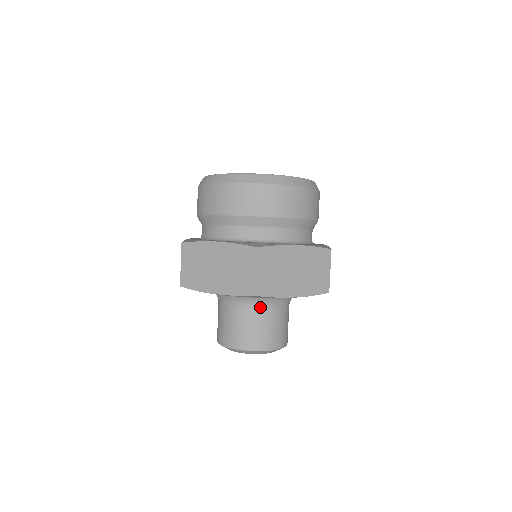
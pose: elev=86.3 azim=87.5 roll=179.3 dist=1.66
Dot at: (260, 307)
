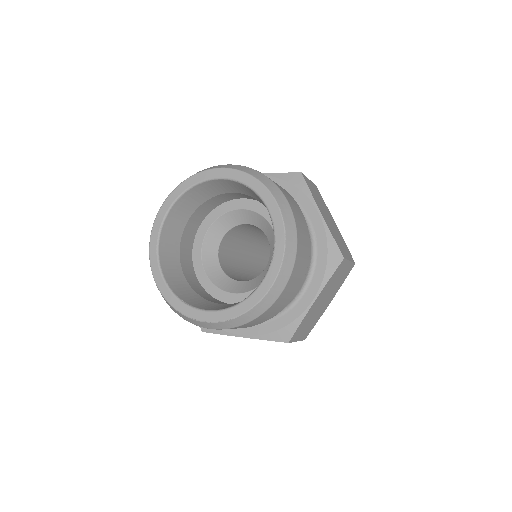
Dot at: occluded
